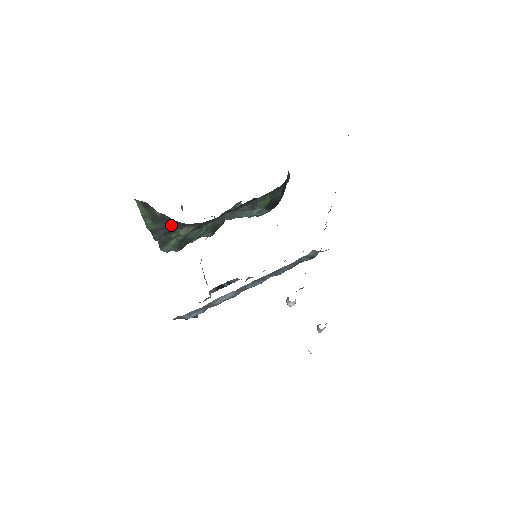
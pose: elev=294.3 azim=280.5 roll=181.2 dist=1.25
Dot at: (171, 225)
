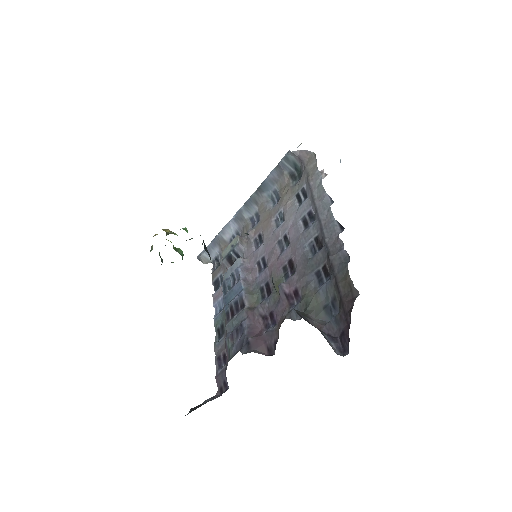
Dot at: occluded
